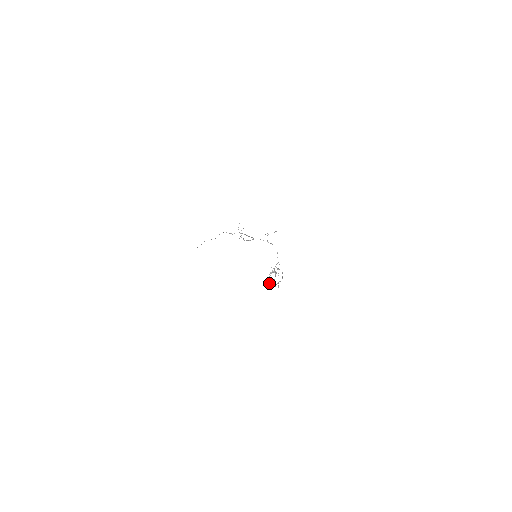
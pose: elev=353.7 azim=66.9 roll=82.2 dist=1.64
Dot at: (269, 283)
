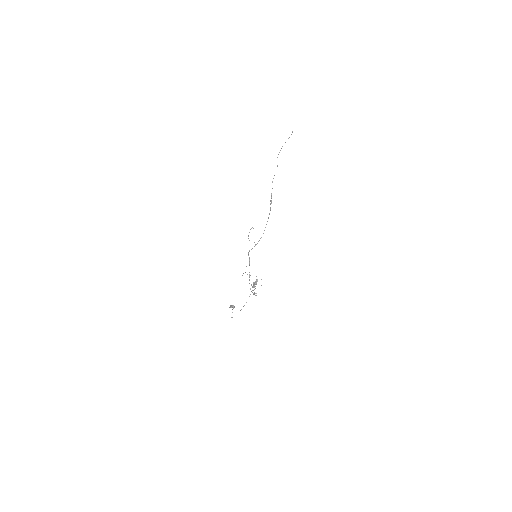
Dot at: occluded
